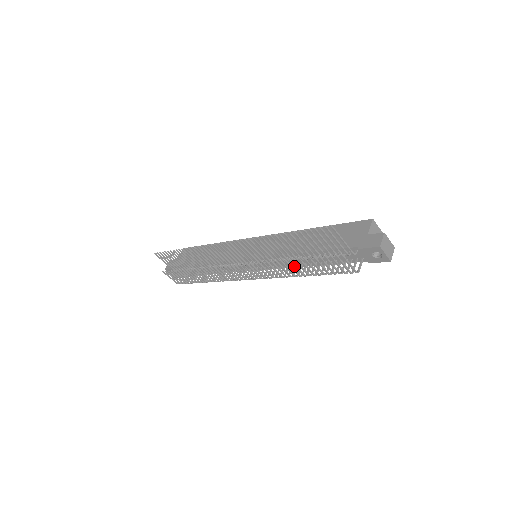
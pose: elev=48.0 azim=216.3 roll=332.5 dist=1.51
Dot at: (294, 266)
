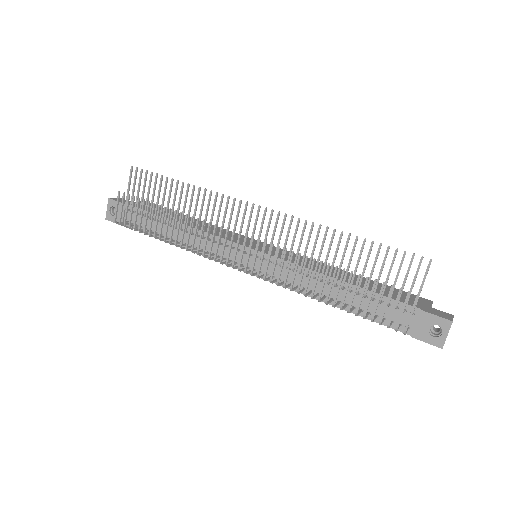
Dot at: (331, 280)
